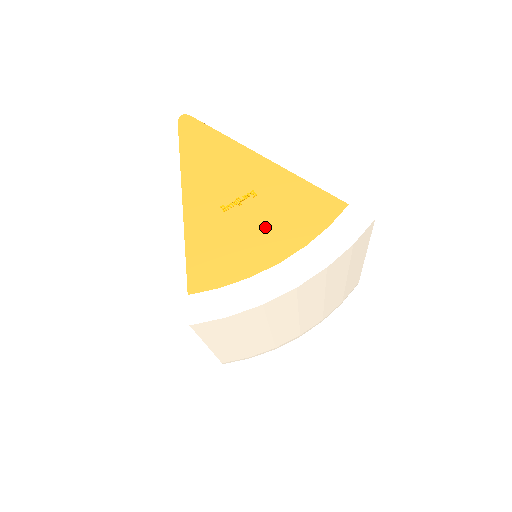
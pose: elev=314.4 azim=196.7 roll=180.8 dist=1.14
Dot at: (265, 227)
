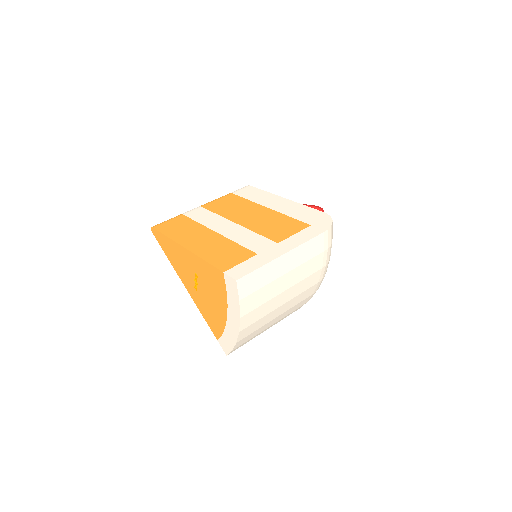
Dot at: (211, 297)
